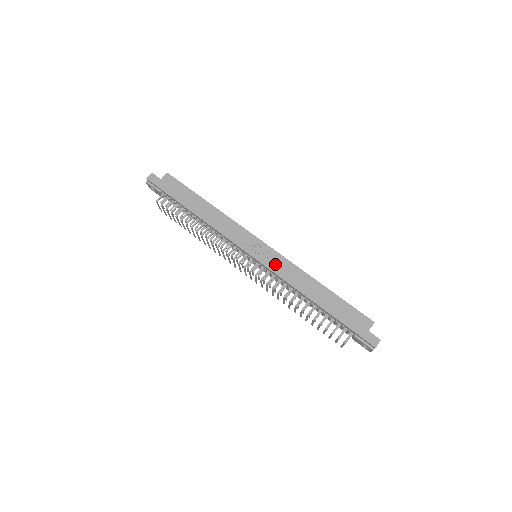
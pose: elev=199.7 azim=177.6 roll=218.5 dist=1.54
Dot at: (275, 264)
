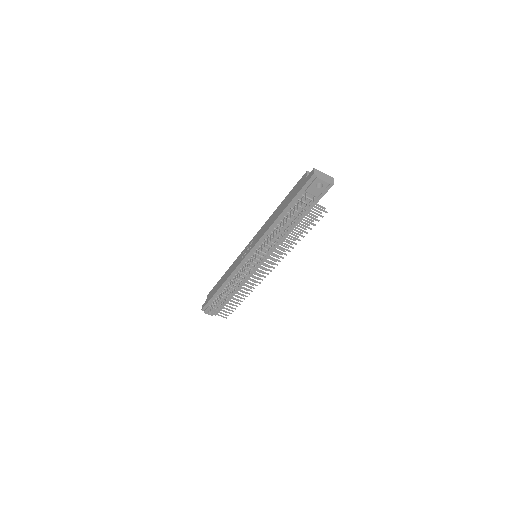
Dot at: (256, 240)
